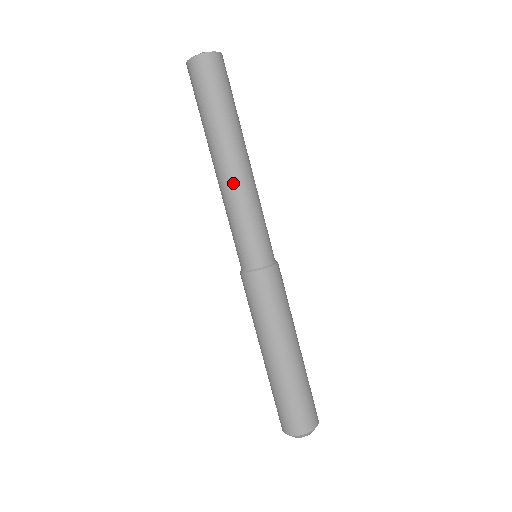
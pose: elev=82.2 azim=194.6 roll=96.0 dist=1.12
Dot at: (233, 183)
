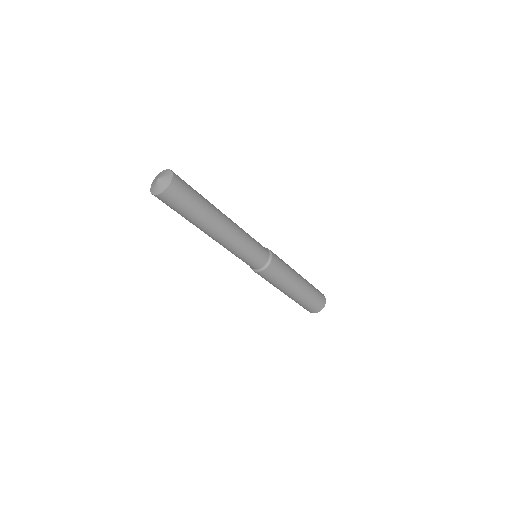
Dot at: (229, 239)
